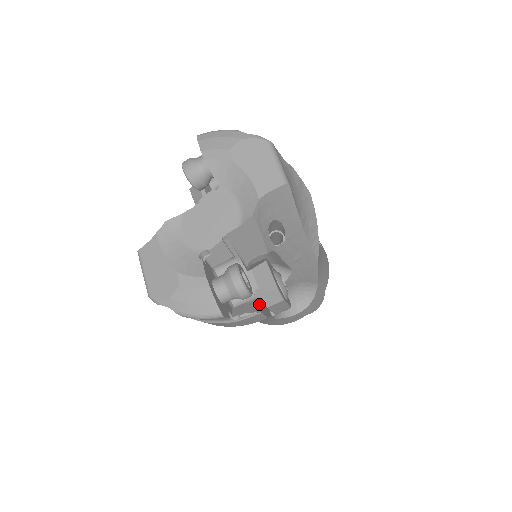
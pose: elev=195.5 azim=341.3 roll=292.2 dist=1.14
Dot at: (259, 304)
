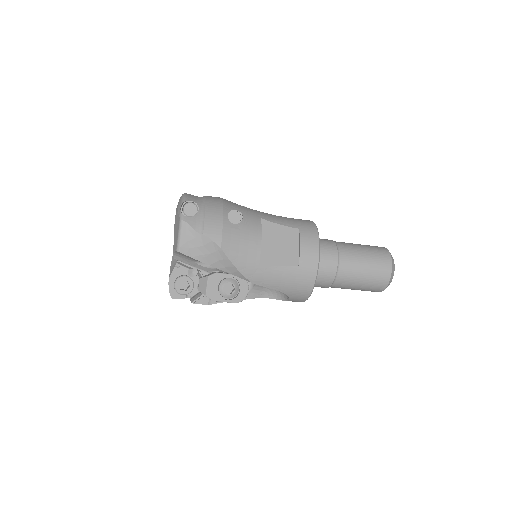
Dot at: (201, 298)
